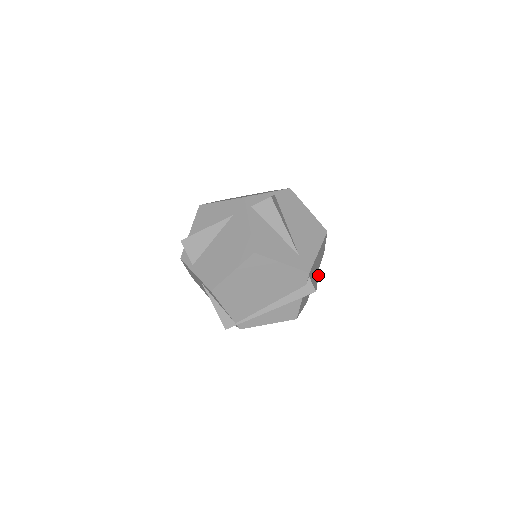
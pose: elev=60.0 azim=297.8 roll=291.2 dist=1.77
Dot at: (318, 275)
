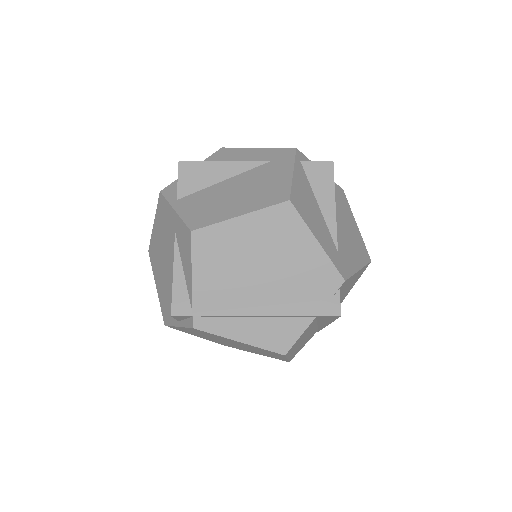
Dot at: (324, 327)
